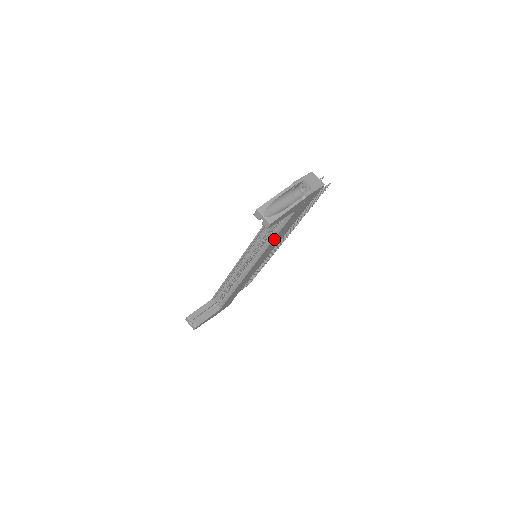
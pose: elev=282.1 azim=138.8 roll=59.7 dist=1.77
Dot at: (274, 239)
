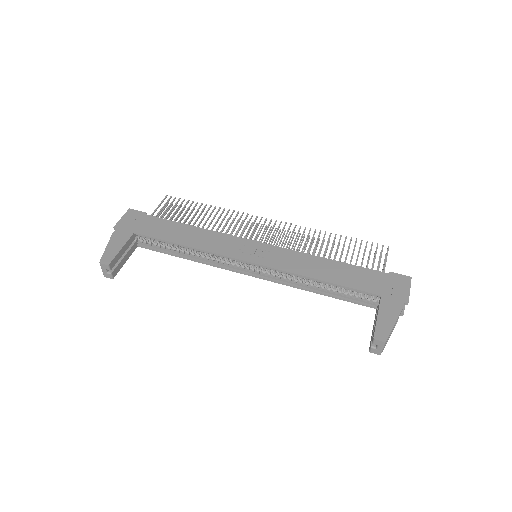
Dot at: (316, 291)
